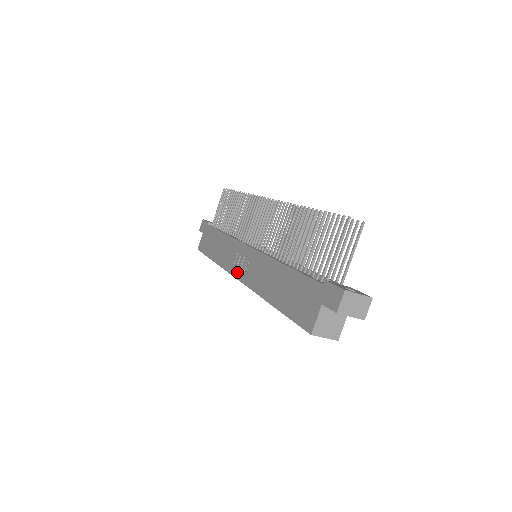
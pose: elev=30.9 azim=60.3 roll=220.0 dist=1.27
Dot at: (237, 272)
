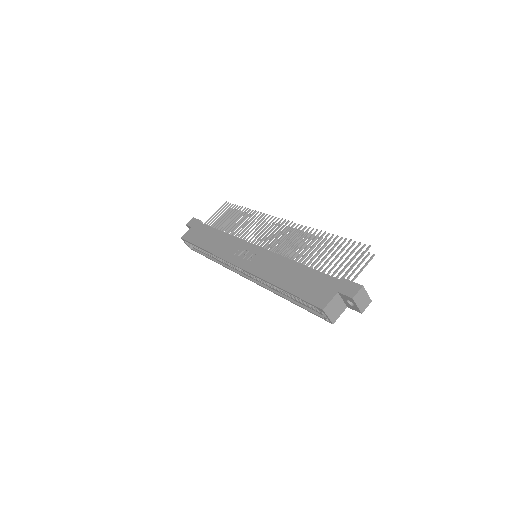
Dot at: (238, 261)
